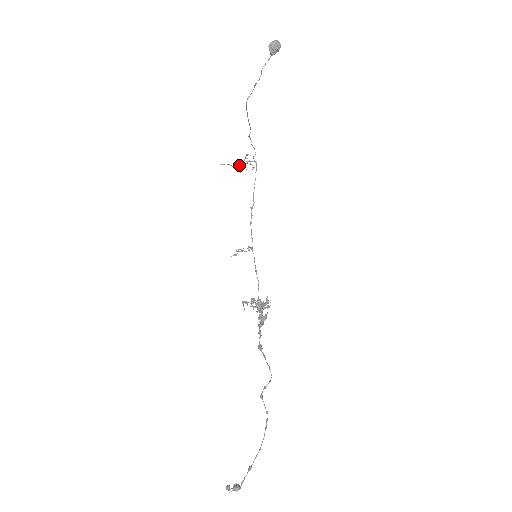
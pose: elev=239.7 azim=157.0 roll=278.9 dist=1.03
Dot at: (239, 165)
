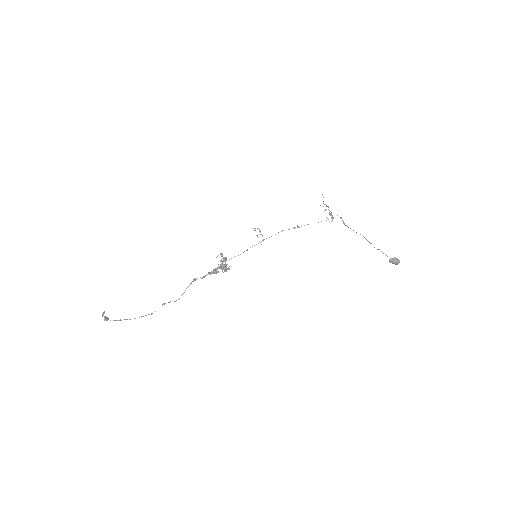
Dot at: occluded
